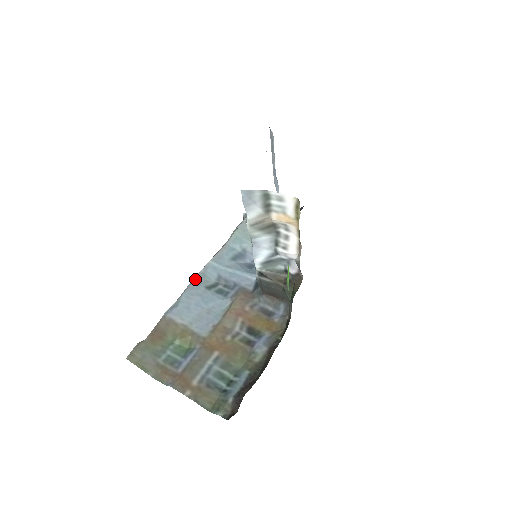
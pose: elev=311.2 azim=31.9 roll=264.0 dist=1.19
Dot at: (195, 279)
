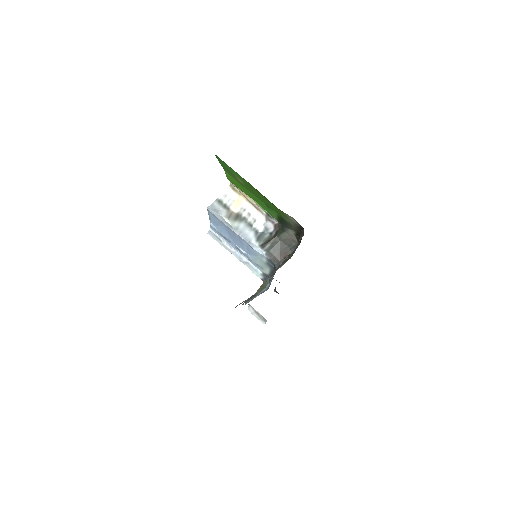
Dot at: occluded
